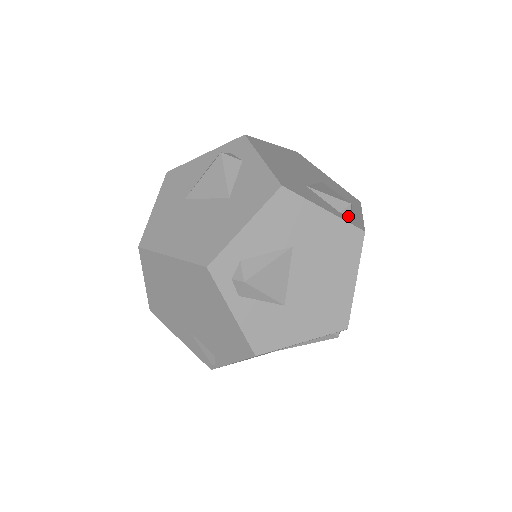
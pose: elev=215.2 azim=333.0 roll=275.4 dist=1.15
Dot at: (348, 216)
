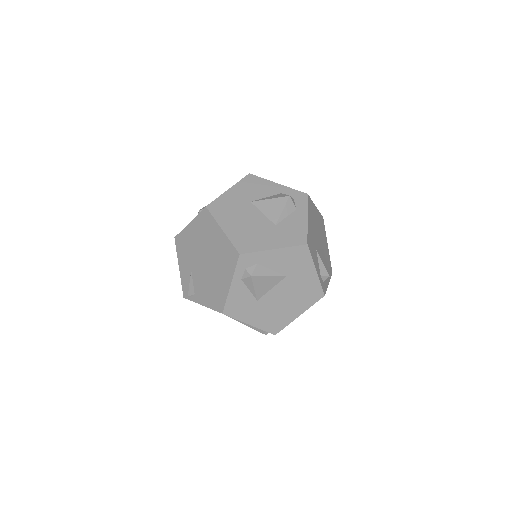
Dot at: (323, 281)
